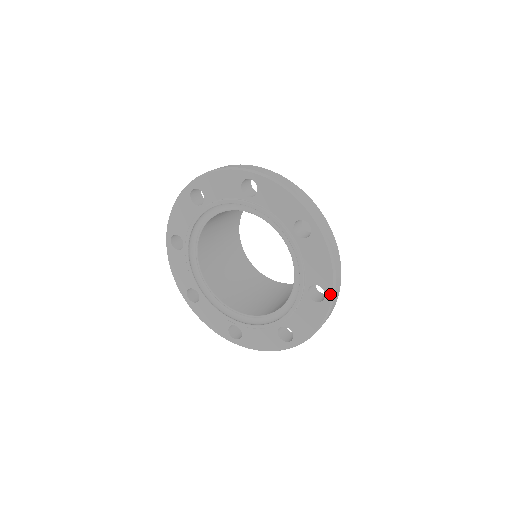
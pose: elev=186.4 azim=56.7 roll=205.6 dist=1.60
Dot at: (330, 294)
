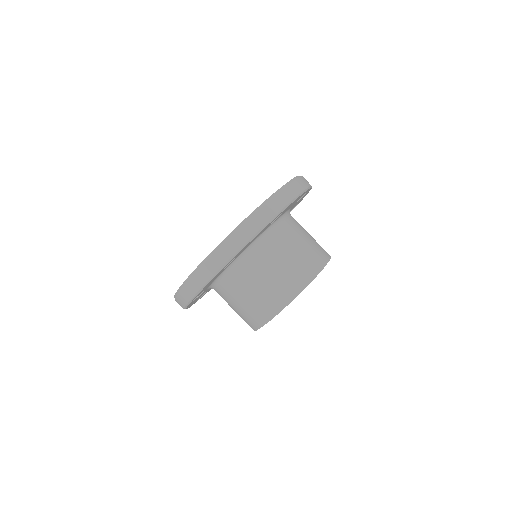
Dot at: (270, 197)
